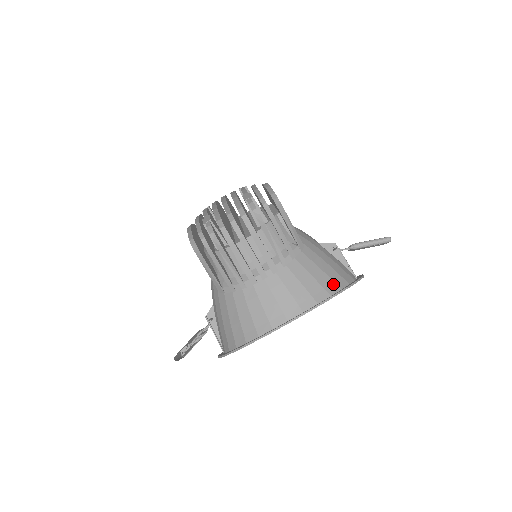
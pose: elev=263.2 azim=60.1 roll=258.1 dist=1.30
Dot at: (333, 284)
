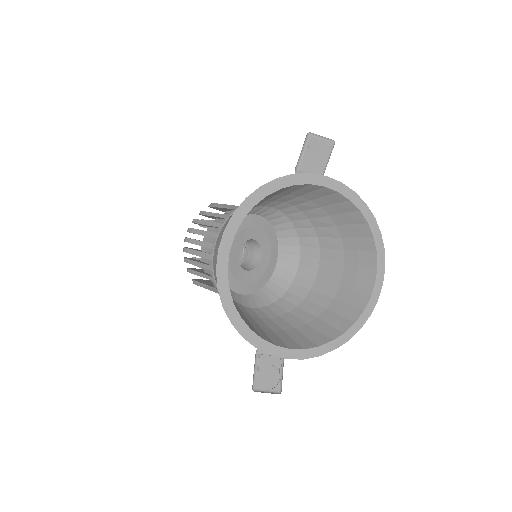
Dot at: occluded
